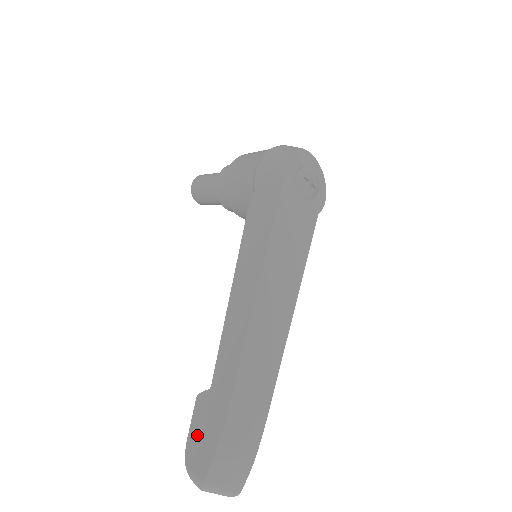
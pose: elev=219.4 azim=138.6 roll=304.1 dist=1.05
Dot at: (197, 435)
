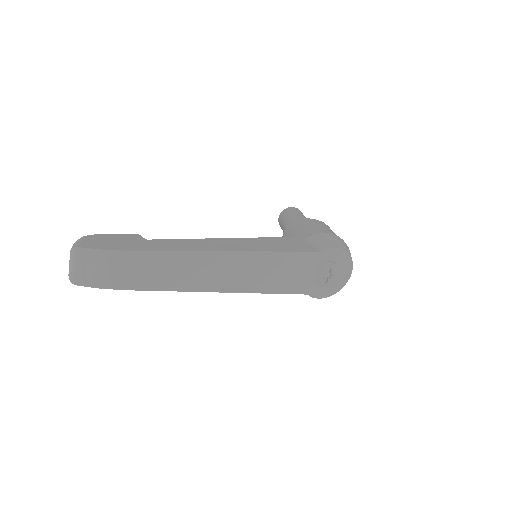
Dot at: (109, 238)
